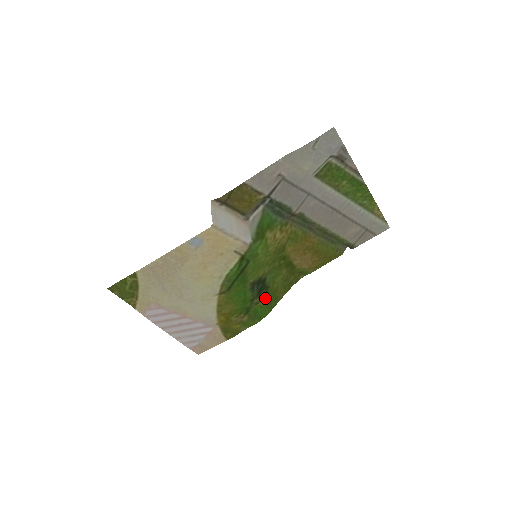
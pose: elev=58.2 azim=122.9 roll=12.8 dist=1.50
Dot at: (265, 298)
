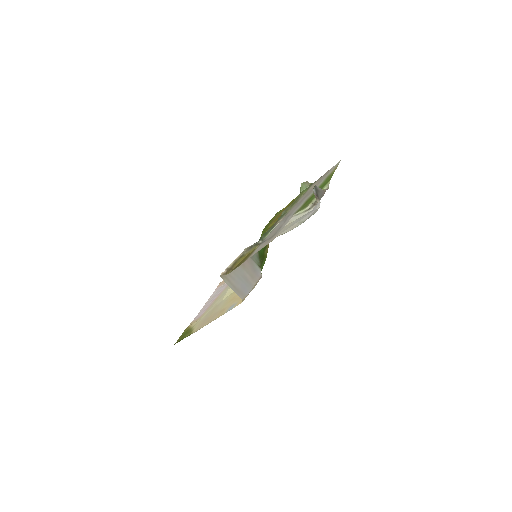
Dot at: occluded
